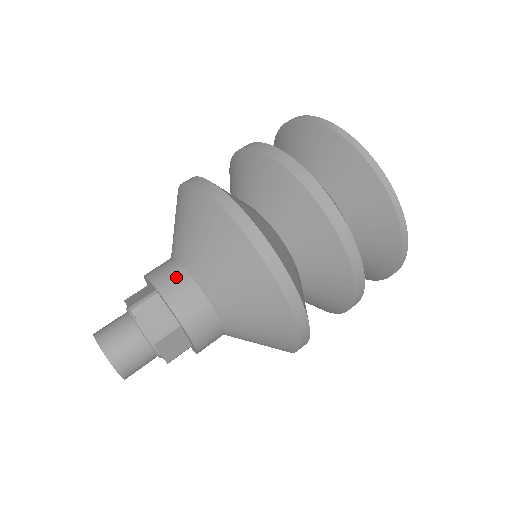
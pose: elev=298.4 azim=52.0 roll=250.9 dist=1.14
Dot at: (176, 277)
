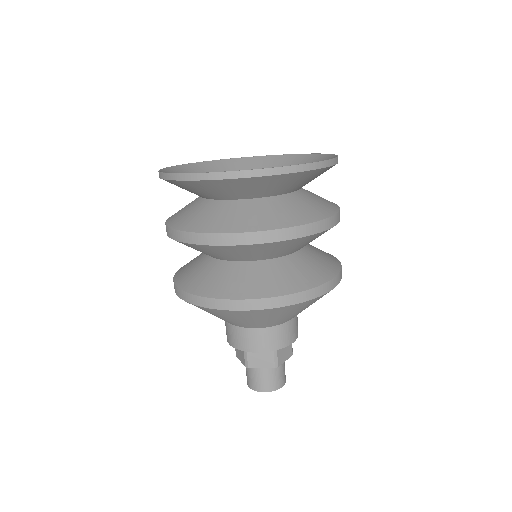
Dot at: (244, 336)
